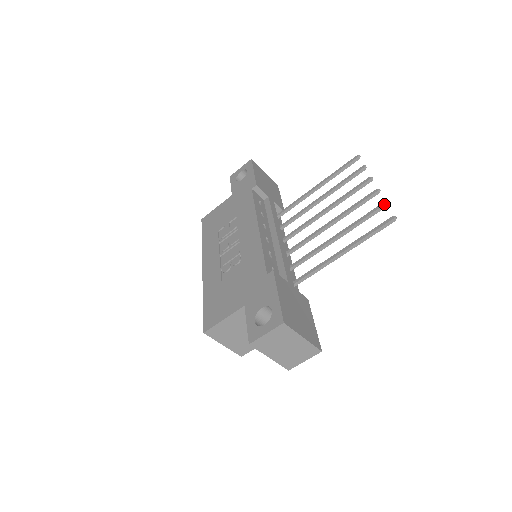
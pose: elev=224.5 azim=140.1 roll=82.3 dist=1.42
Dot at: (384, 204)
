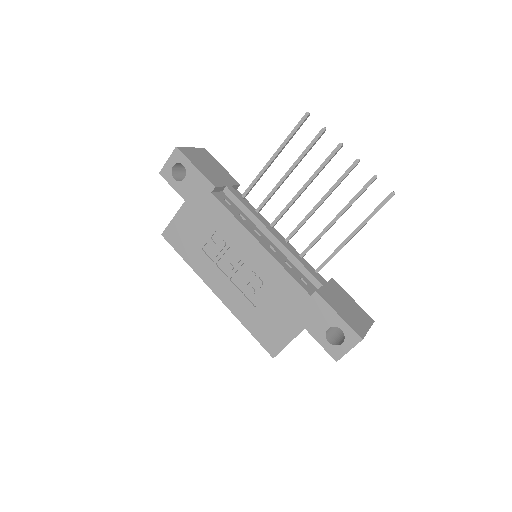
Dot at: (375, 179)
